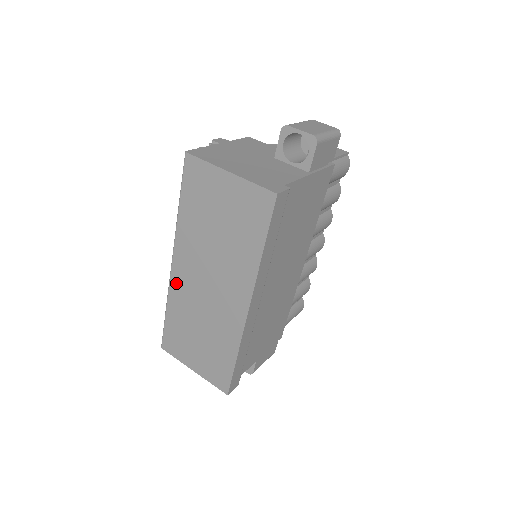
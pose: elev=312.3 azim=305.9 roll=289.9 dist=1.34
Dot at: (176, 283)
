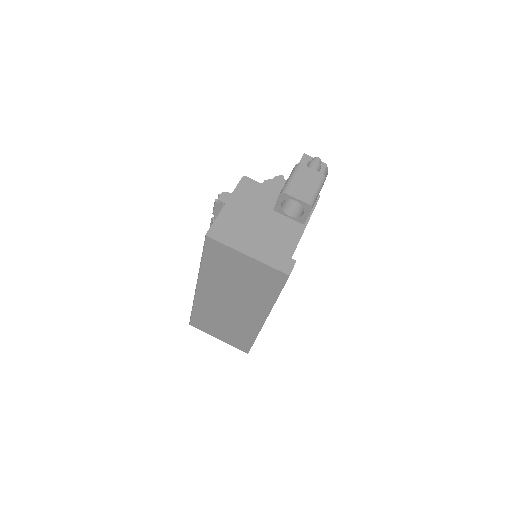
Dot at: (201, 298)
